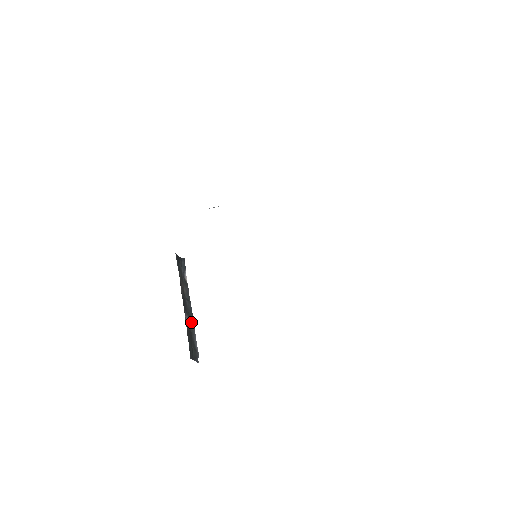
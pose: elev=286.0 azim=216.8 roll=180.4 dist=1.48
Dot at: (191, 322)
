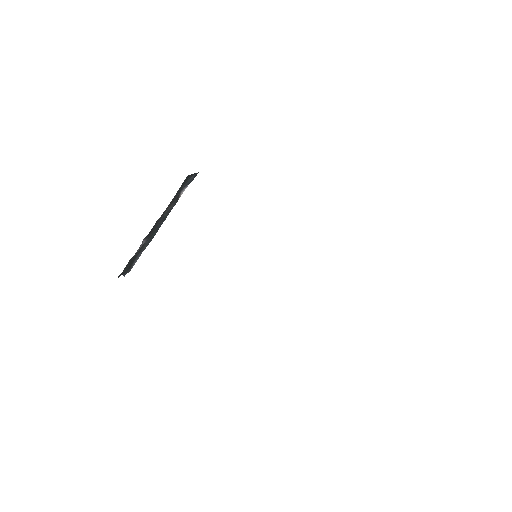
Dot at: (148, 240)
